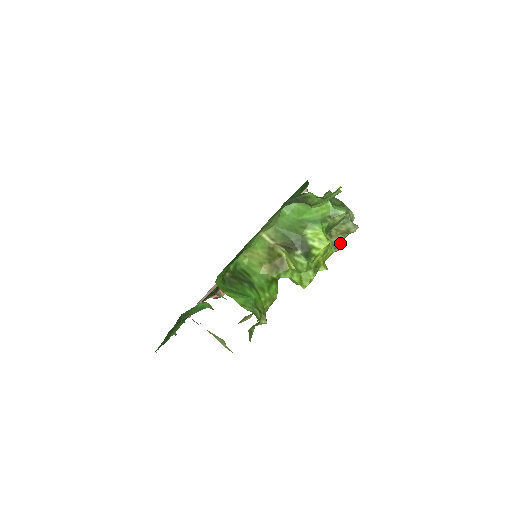
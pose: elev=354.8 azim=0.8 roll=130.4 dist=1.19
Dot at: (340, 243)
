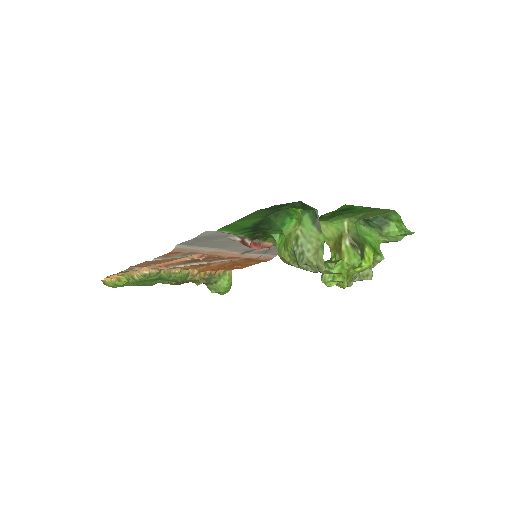
Dot at: (353, 281)
